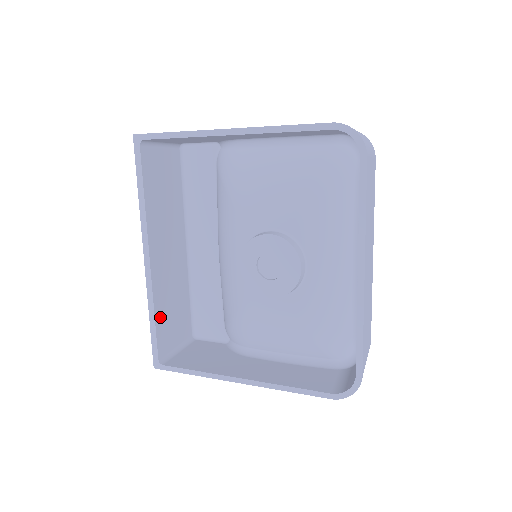
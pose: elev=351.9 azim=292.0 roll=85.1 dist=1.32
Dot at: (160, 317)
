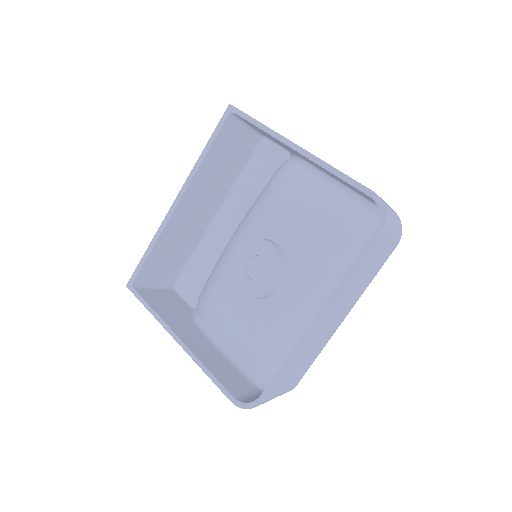
Dot at: (157, 252)
